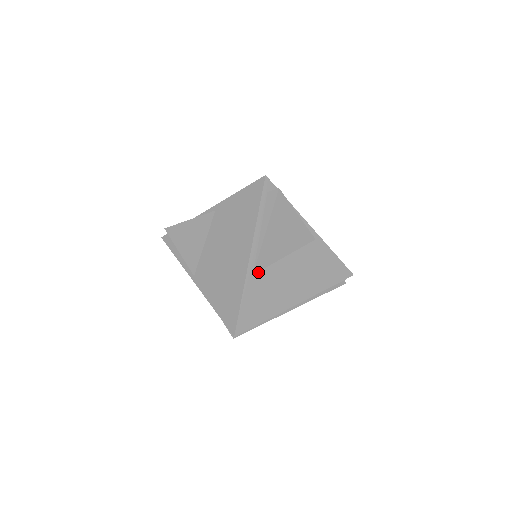
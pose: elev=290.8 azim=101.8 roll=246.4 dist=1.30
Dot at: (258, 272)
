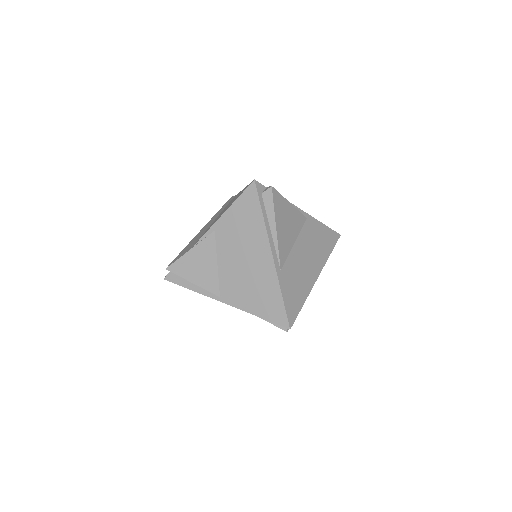
Dot at: (283, 266)
